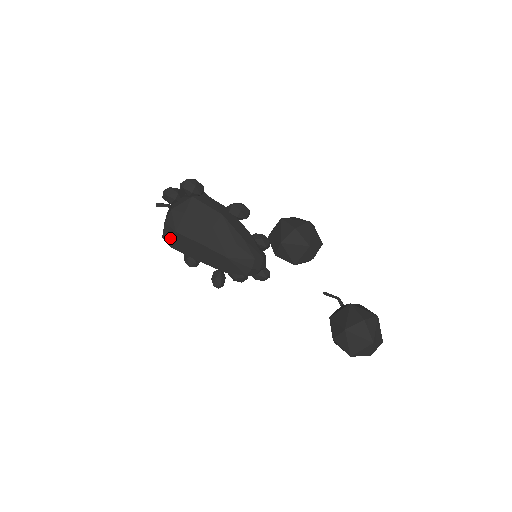
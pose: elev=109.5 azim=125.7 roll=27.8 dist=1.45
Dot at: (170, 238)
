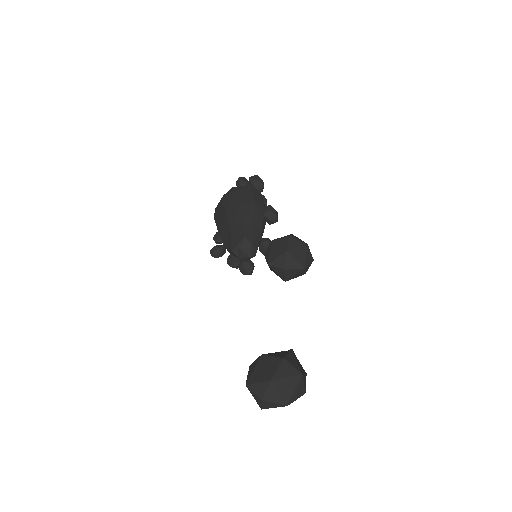
Dot at: (217, 207)
